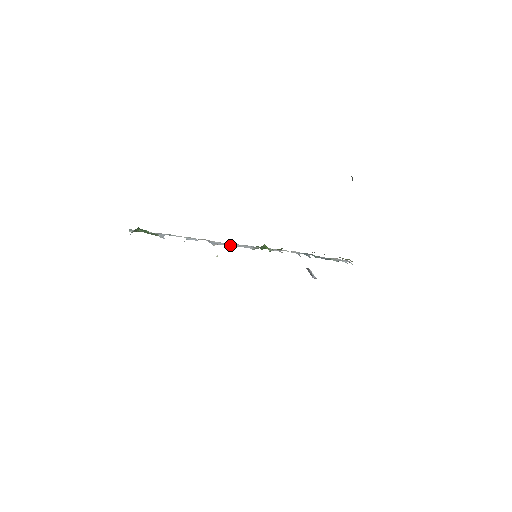
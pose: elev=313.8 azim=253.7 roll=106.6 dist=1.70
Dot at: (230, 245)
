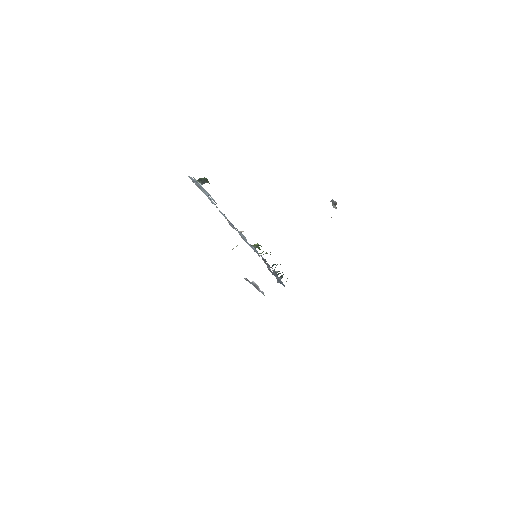
Dot at: (242, 235)
